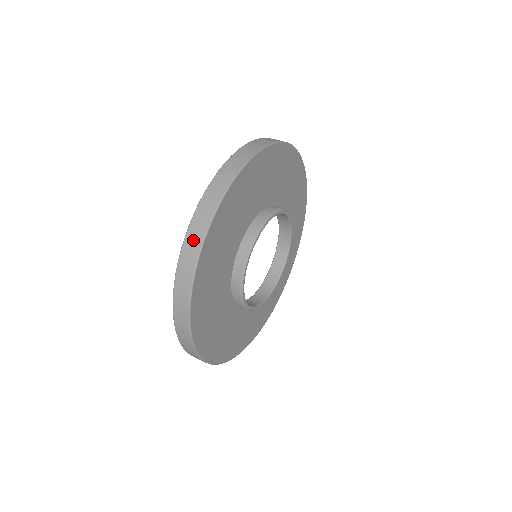
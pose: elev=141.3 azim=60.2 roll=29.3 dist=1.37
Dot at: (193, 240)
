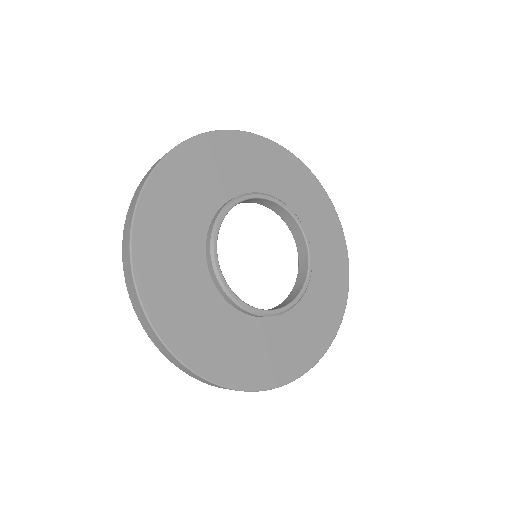
Dot at: (150, 170)
